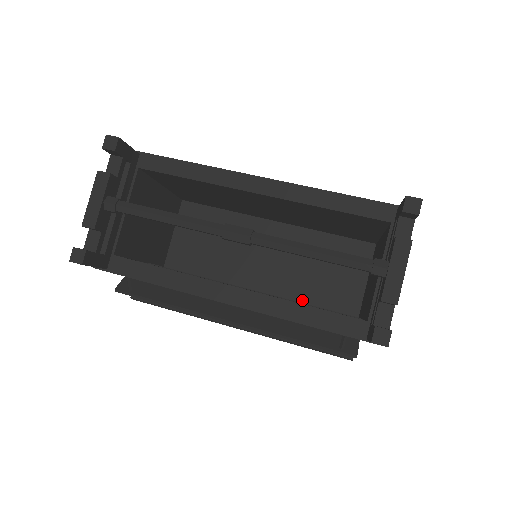
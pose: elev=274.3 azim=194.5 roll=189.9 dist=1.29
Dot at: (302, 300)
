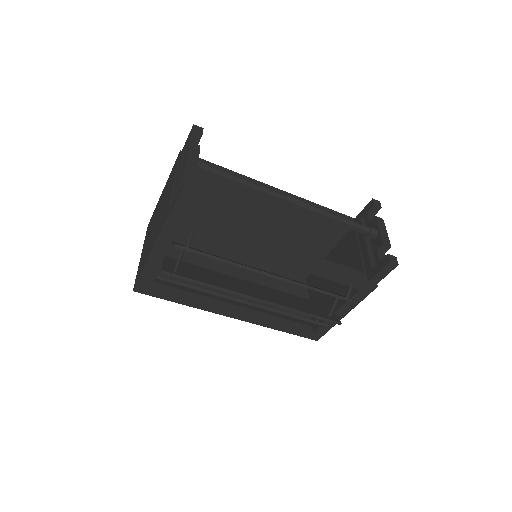
Dot at: occluded
